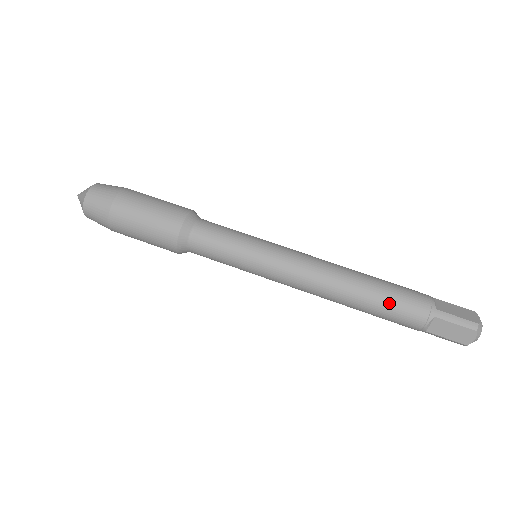
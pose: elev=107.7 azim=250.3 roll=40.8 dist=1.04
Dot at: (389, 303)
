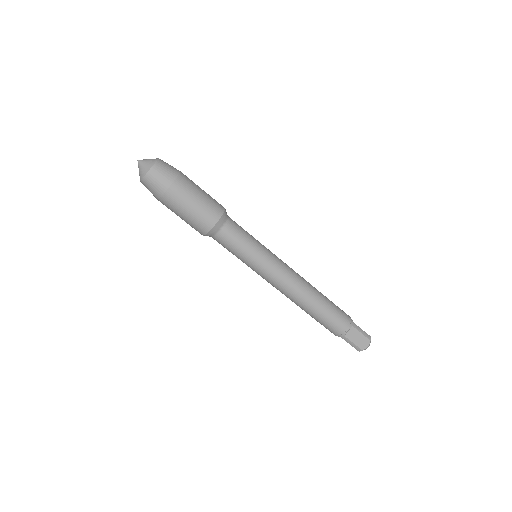
Dot at: (319, 321)
